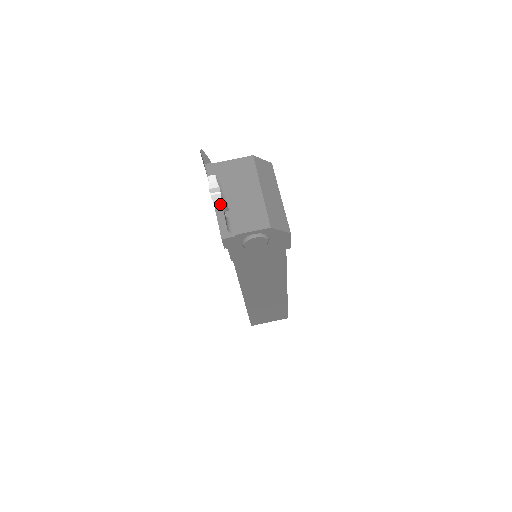
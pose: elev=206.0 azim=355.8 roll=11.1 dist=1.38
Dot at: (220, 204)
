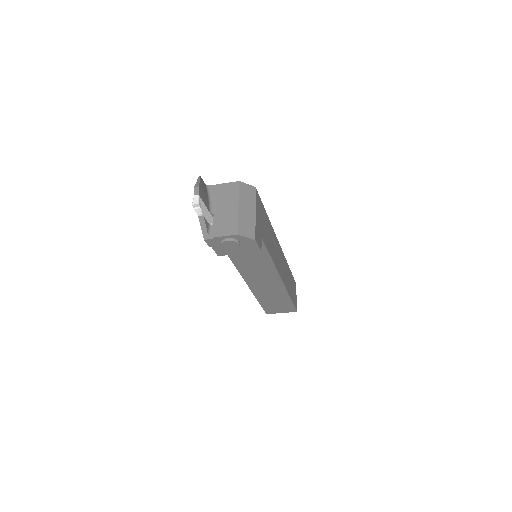
Dot at: (202, 215)
